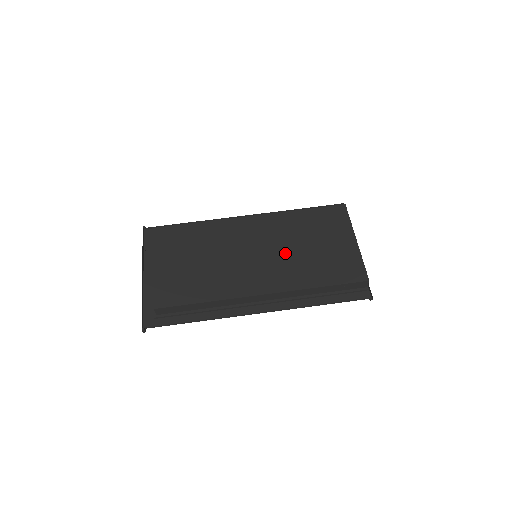
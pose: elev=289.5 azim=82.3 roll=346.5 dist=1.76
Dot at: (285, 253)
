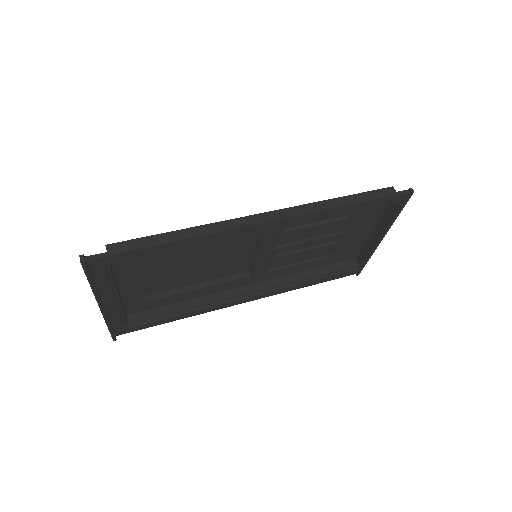
Dot at: occluded
